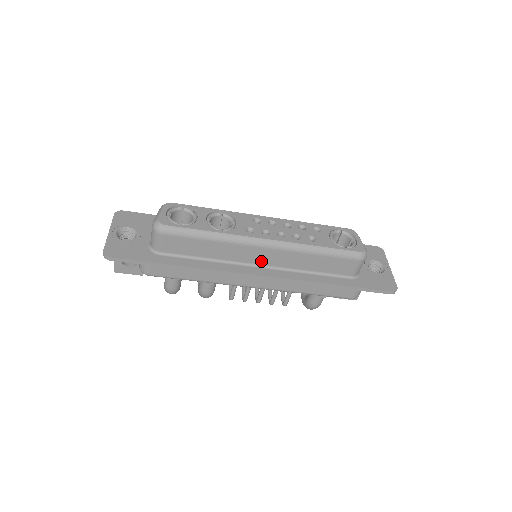
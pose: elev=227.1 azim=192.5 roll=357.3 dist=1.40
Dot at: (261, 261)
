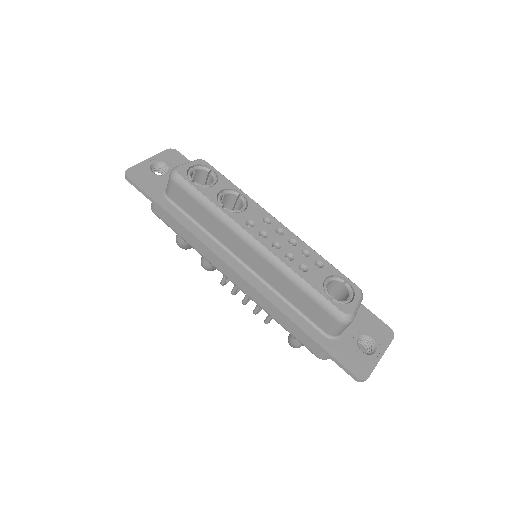
Dot at: (246, 259)
